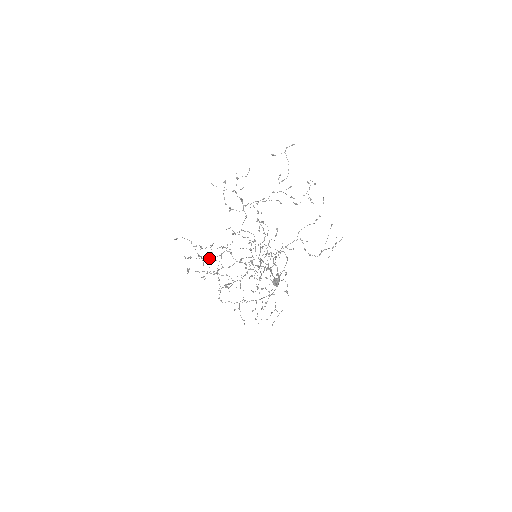
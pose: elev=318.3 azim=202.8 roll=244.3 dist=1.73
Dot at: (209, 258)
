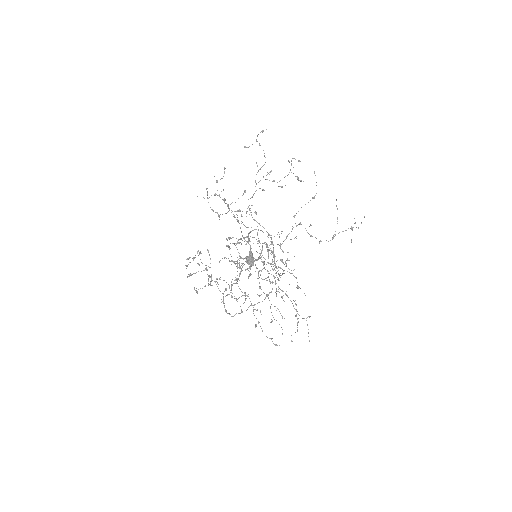
Dot at: (205, 269)
